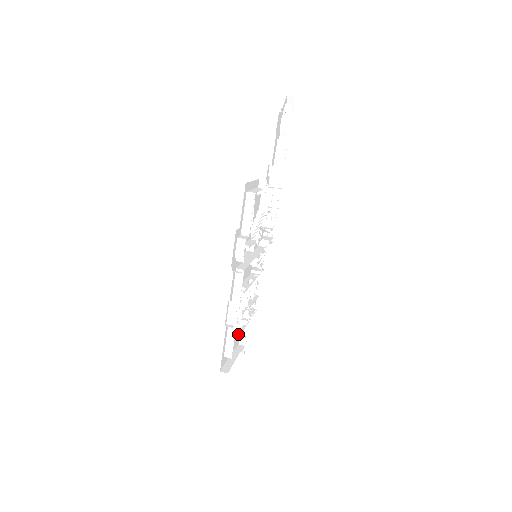
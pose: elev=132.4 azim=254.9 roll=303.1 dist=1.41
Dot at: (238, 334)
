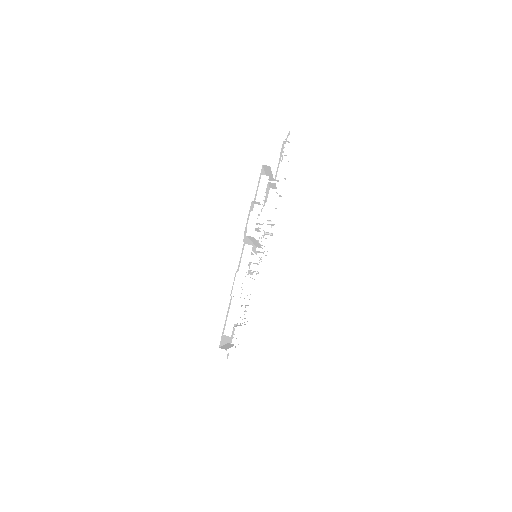
Dot at: (237, 318)
